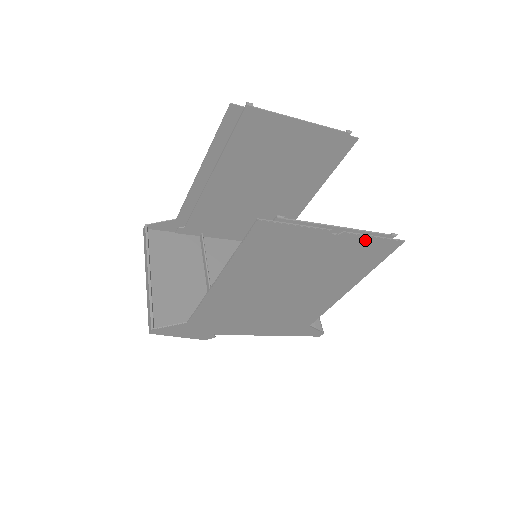
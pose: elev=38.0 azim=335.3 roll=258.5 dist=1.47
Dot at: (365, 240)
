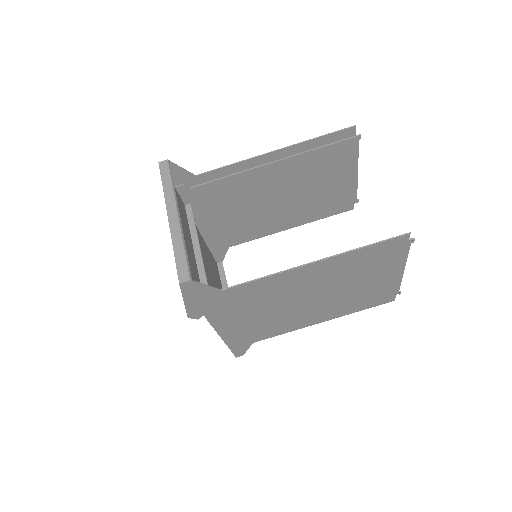
Dot at: (393, 287)
